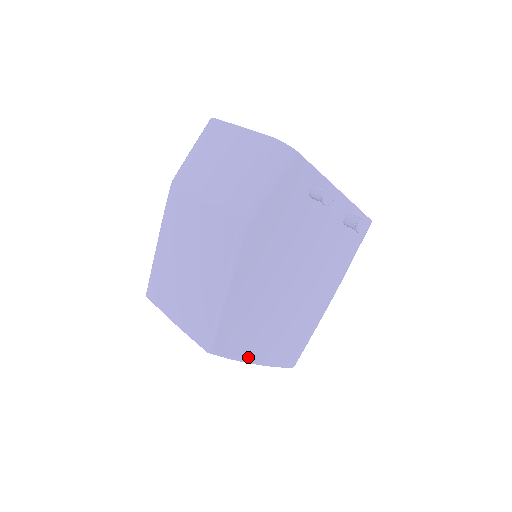
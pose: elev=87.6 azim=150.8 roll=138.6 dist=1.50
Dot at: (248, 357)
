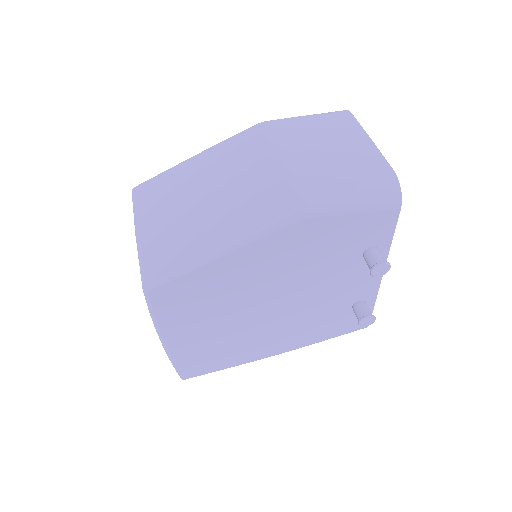
Dot at: (166, 331)
